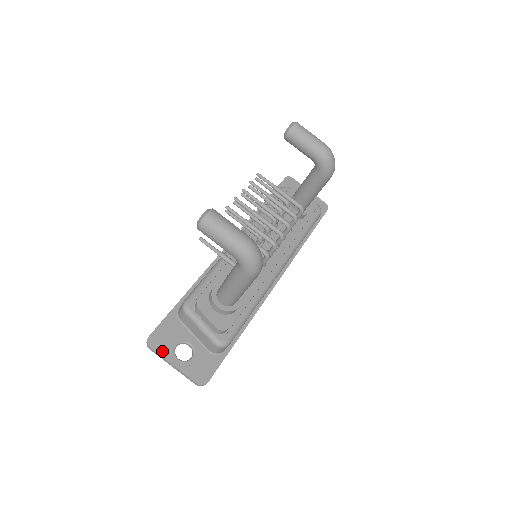
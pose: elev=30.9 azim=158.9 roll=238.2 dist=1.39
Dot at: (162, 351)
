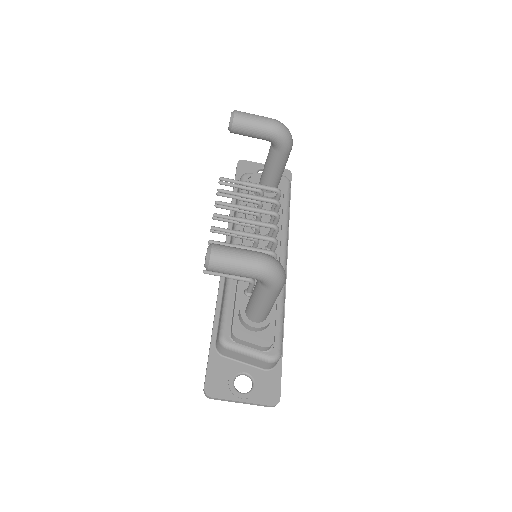
Dot at: (224, 394)
